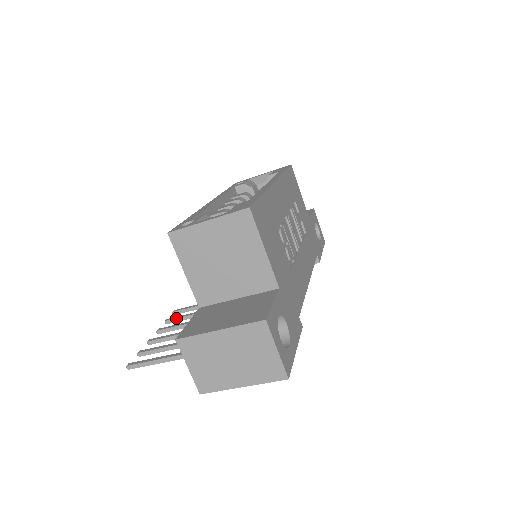
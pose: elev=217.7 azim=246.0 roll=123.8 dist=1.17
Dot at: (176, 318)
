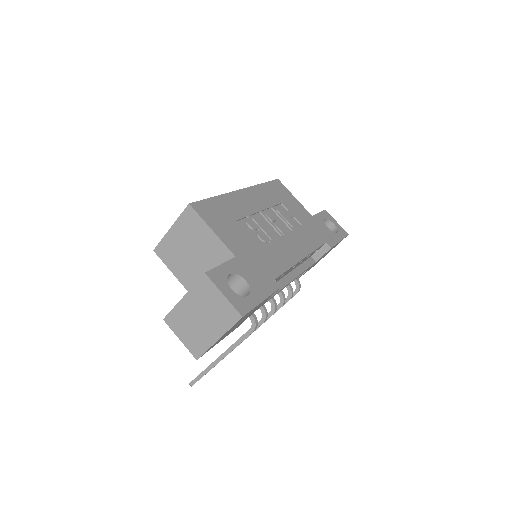
Dot at: occluded
